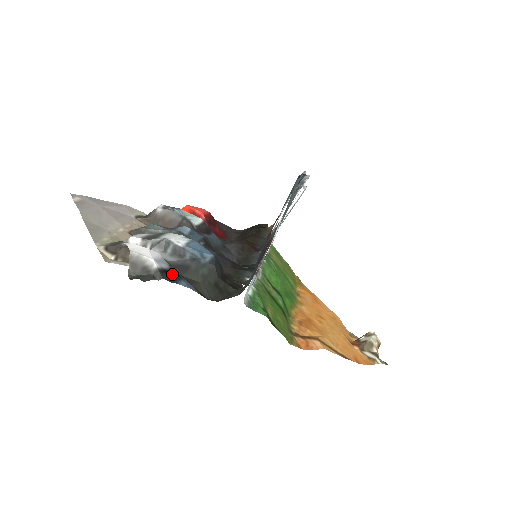
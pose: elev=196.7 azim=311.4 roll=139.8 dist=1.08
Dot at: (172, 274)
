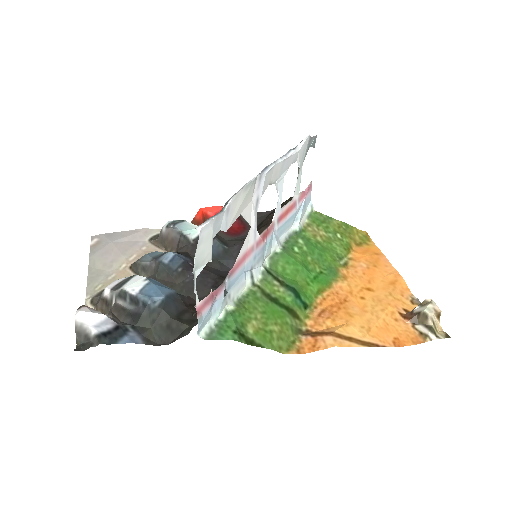
Dot at: (115, 333)
